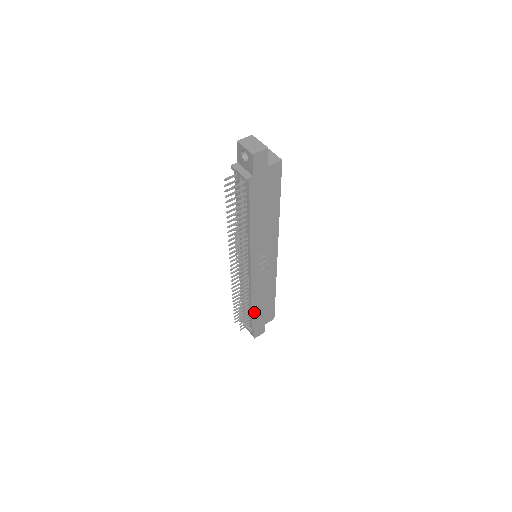
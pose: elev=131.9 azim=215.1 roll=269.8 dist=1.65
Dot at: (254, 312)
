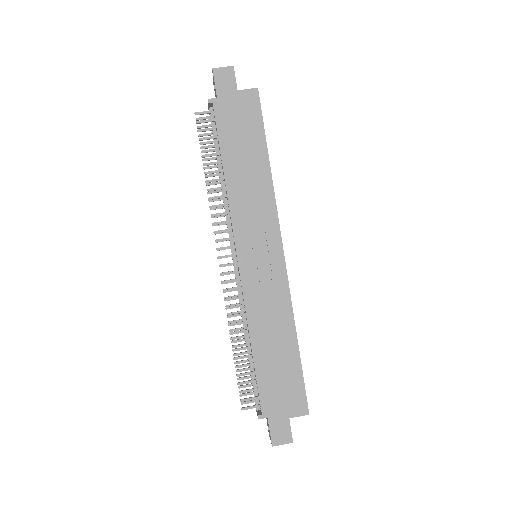
Dot at: (260, 368)
